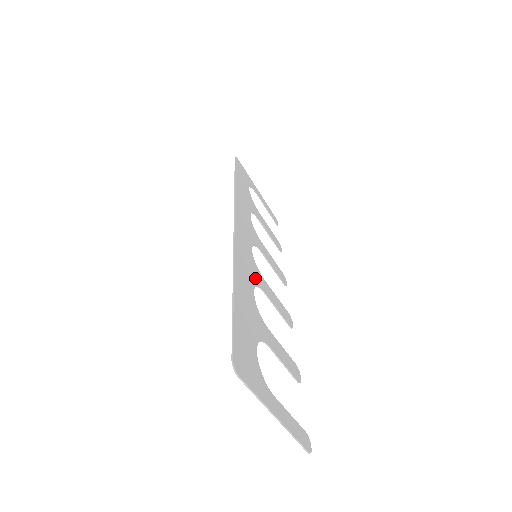
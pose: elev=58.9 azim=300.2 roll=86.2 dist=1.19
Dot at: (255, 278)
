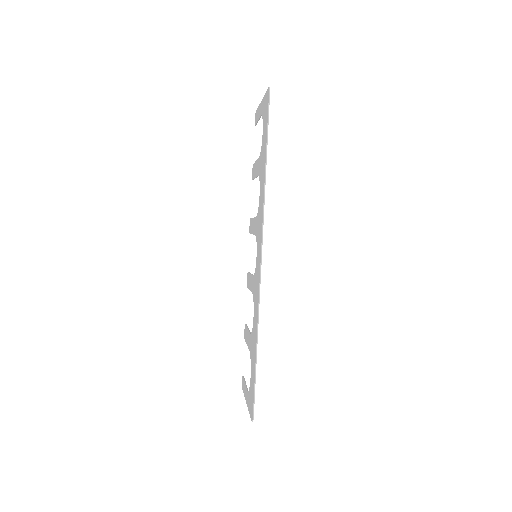
Dot at: occluded
